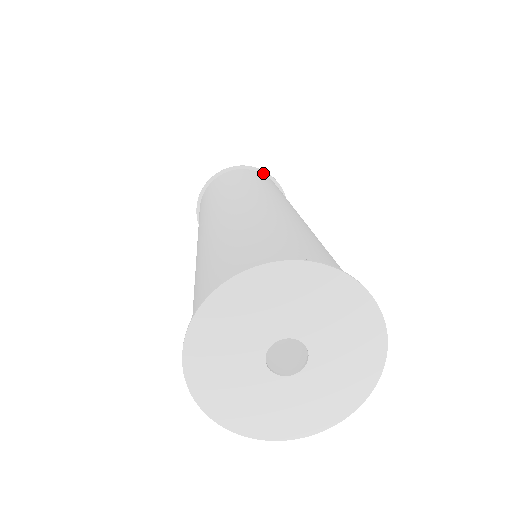
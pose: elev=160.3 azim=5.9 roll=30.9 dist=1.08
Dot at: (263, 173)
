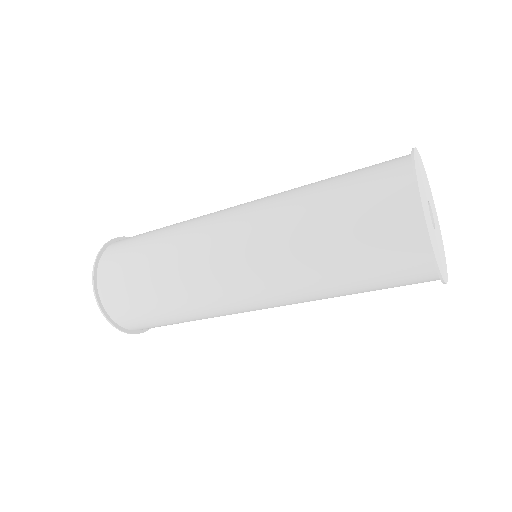
Dot at: occluded
